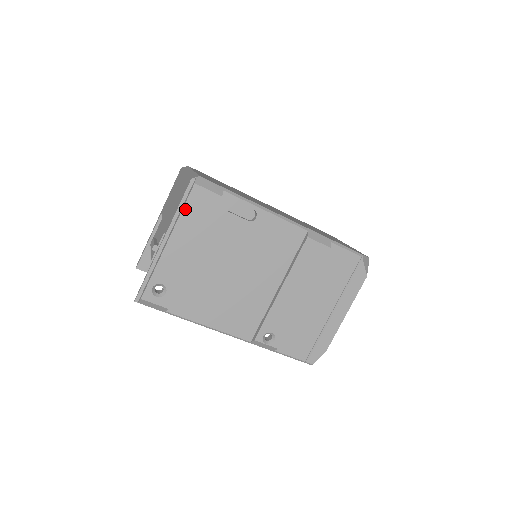
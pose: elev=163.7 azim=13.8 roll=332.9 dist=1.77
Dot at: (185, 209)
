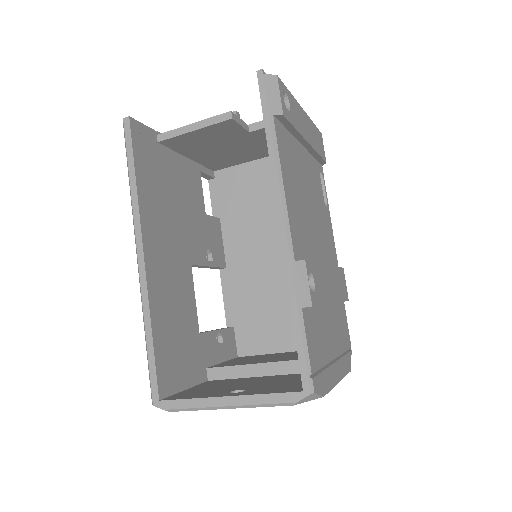
Dot at: (315, 126)
